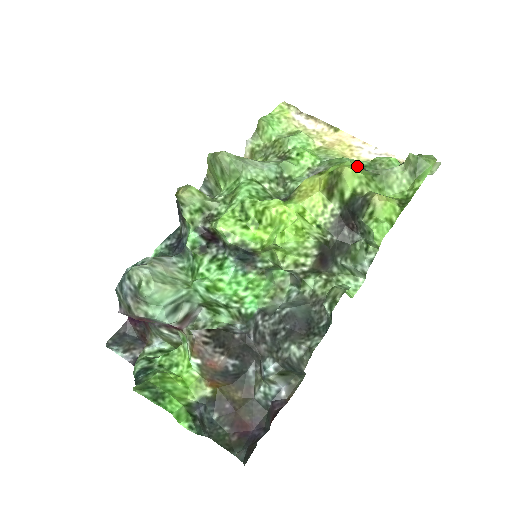
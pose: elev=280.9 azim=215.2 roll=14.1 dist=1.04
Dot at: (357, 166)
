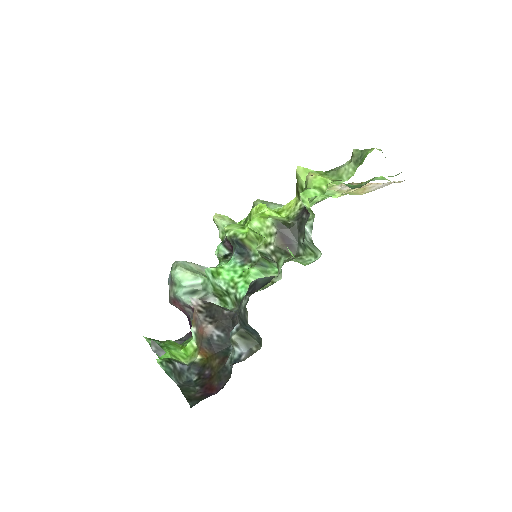
Dot at: occluded
